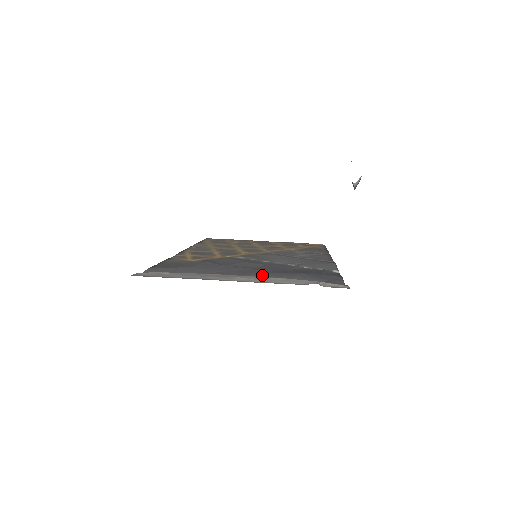
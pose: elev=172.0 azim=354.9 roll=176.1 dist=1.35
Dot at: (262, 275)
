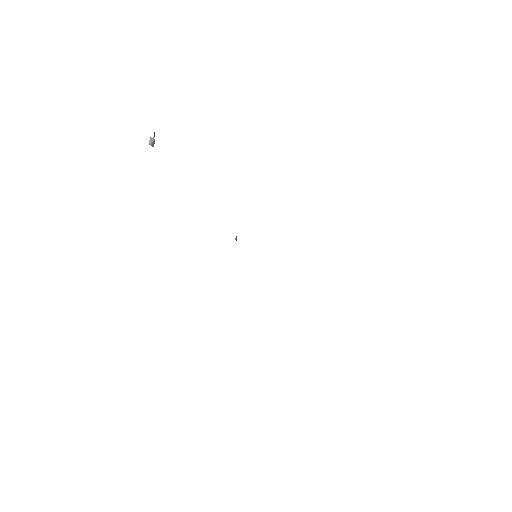
Dot at: occluded
